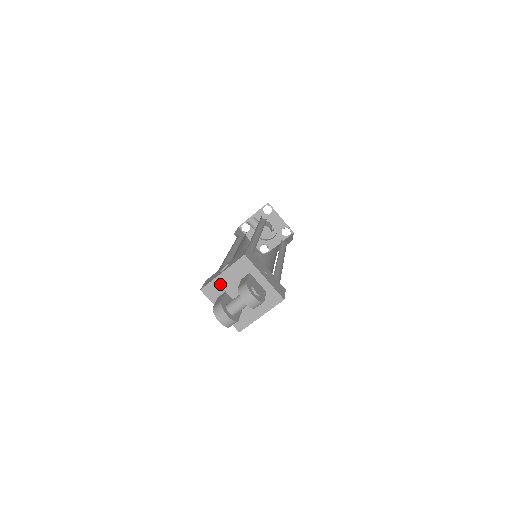
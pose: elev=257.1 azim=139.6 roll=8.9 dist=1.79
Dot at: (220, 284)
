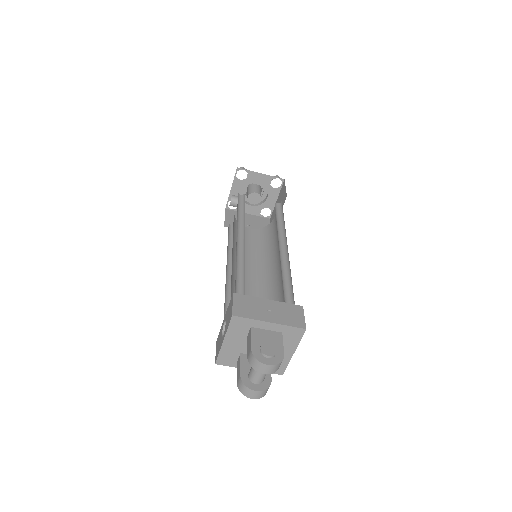
Dot at: (230, 350)
